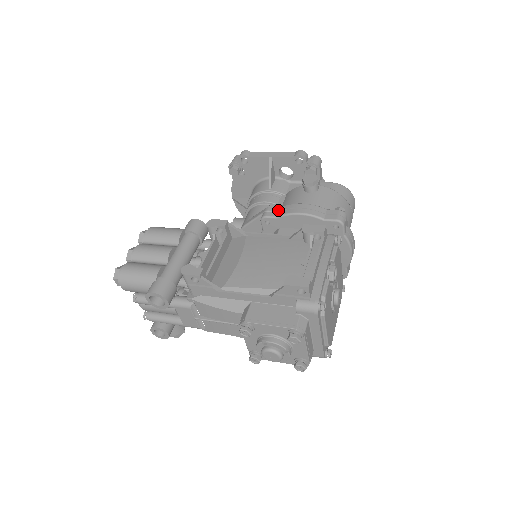
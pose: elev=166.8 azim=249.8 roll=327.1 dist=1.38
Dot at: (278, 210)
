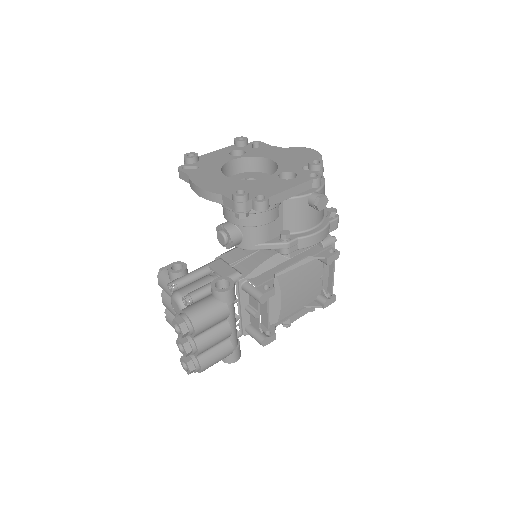
Dot at: (298, 243)
